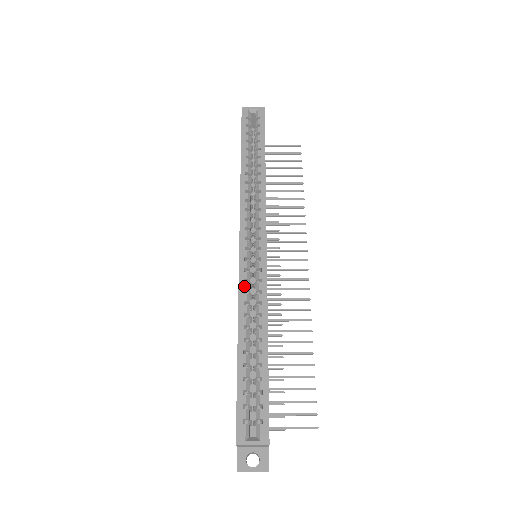
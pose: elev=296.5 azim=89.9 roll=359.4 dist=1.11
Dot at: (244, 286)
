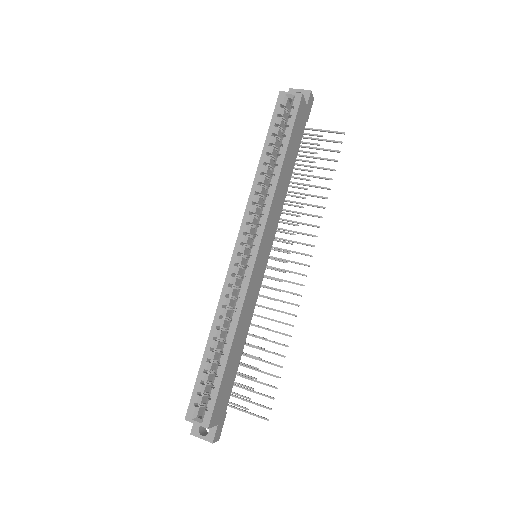
Dot at: (227, 290)
